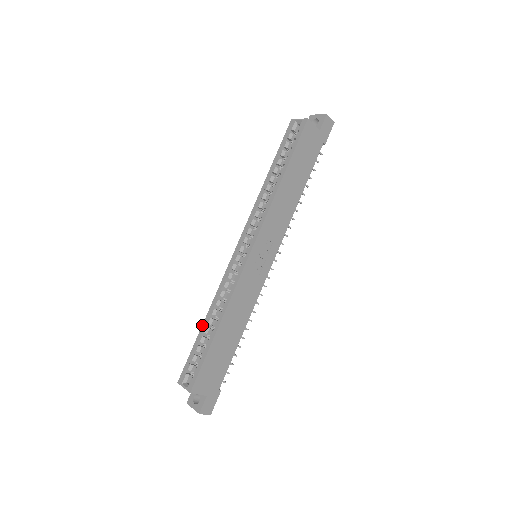
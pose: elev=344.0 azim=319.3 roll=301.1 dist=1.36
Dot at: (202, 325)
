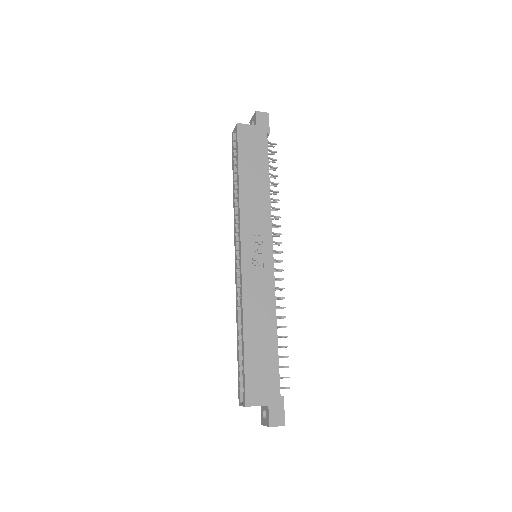
Dot at: (237, 341)
